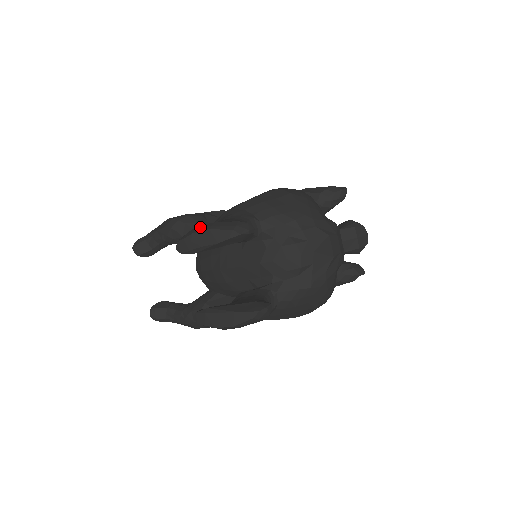
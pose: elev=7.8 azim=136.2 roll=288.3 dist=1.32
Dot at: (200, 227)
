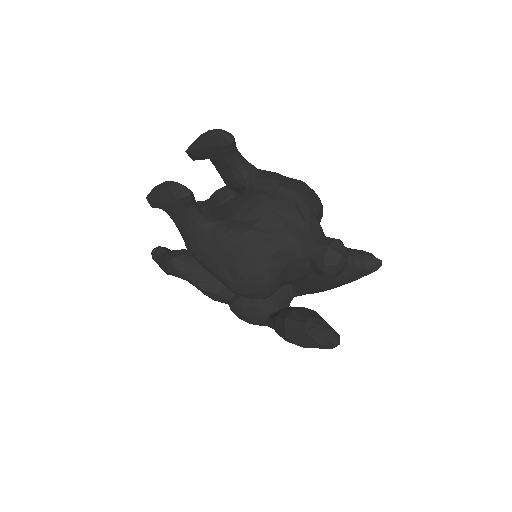
Dot at: occluded
